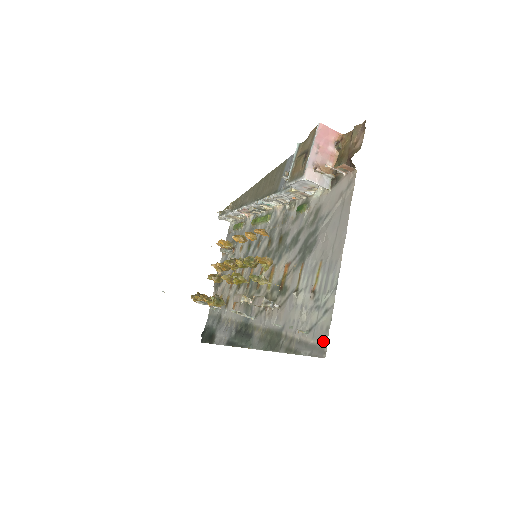
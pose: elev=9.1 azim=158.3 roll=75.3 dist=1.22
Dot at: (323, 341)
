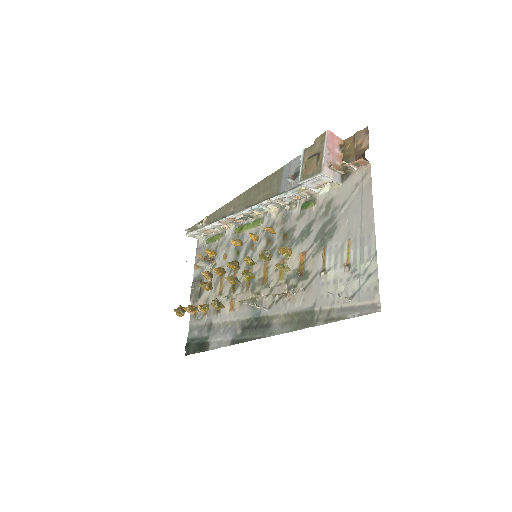
Dot at: (374, 299)
